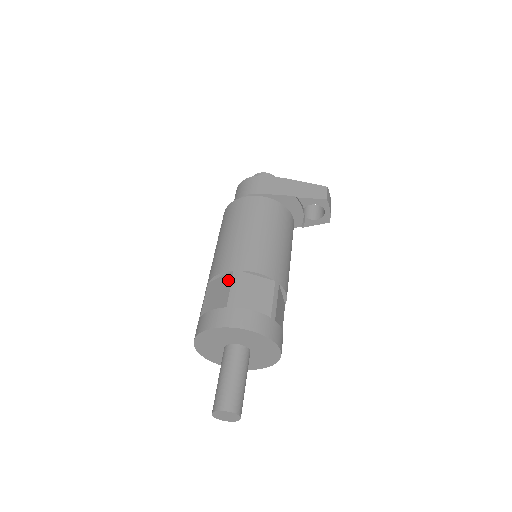
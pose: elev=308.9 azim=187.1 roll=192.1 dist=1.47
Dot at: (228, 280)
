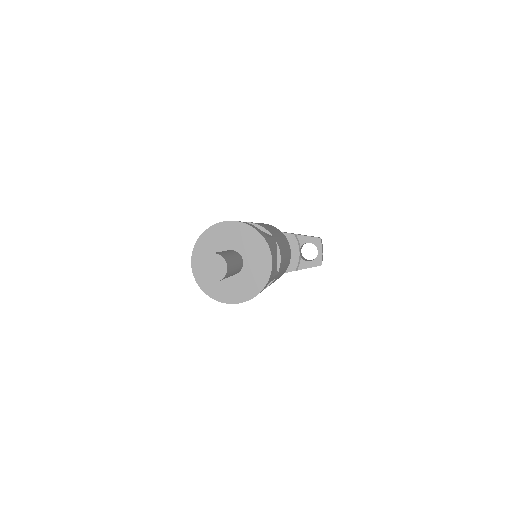
Dot at: occluded
